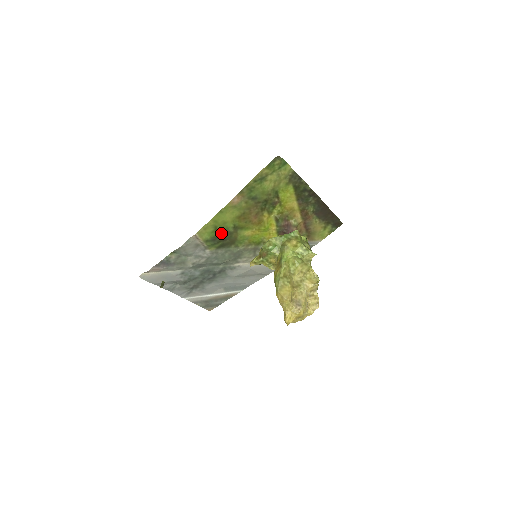
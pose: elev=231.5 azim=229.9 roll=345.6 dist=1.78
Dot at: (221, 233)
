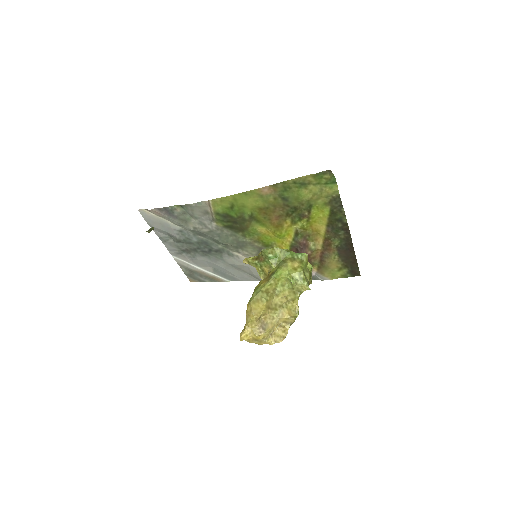
Dot at: (235, 214)
